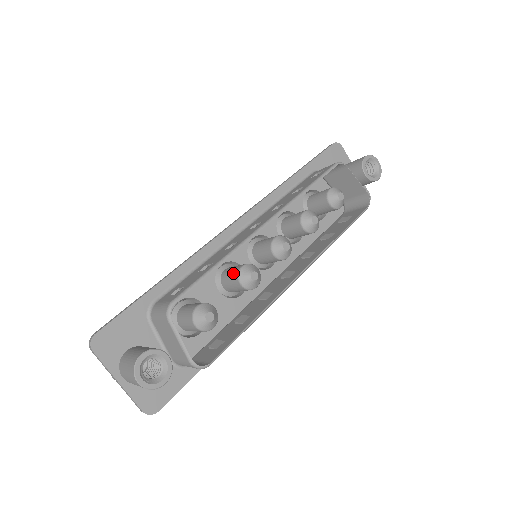
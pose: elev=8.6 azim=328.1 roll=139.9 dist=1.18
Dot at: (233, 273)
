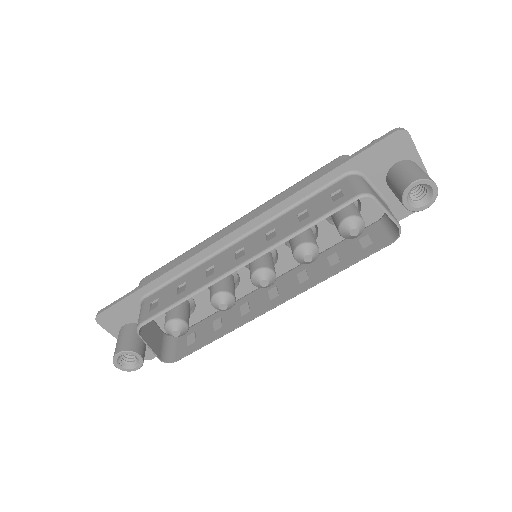
Dot at: (211, 292)
